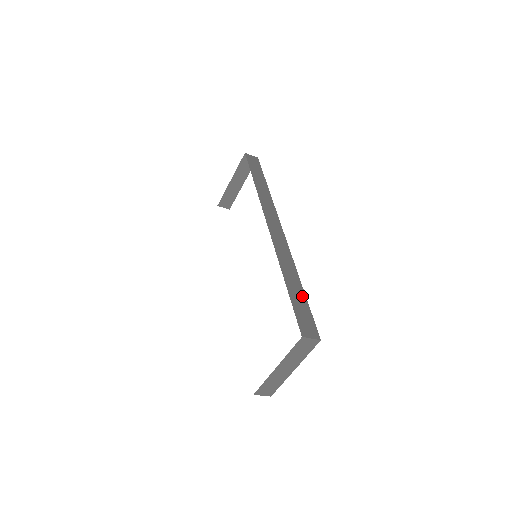
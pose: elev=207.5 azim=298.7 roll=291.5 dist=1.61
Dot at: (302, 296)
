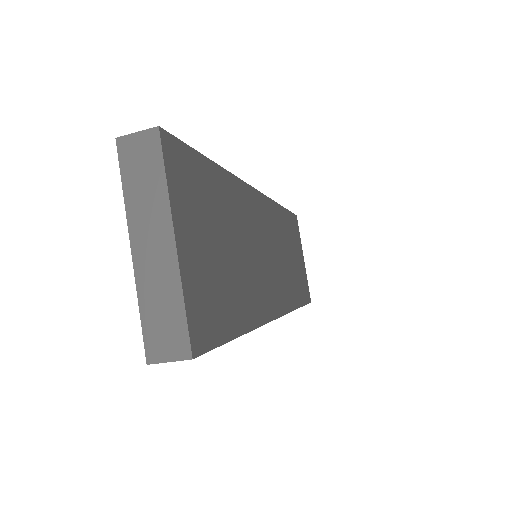
Dot at: occluded
